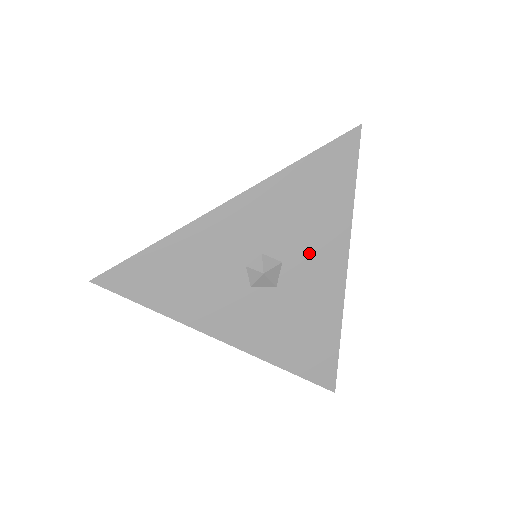
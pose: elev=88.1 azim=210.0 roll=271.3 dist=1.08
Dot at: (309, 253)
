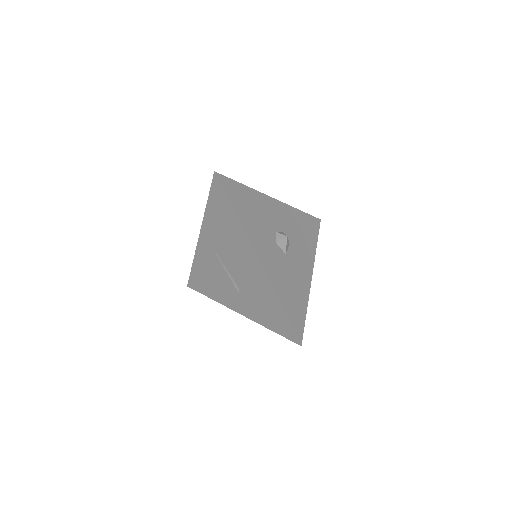
Dot at: (300, 251)
